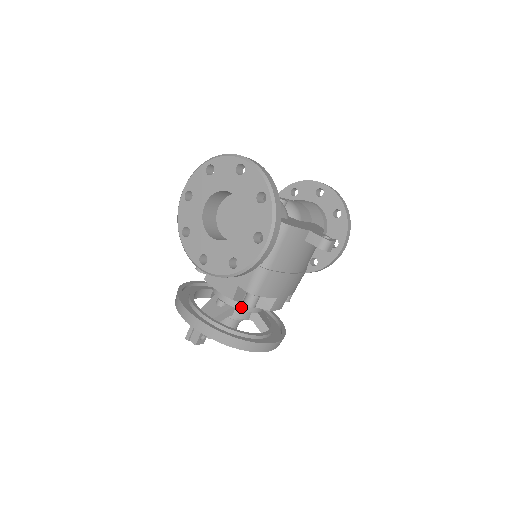
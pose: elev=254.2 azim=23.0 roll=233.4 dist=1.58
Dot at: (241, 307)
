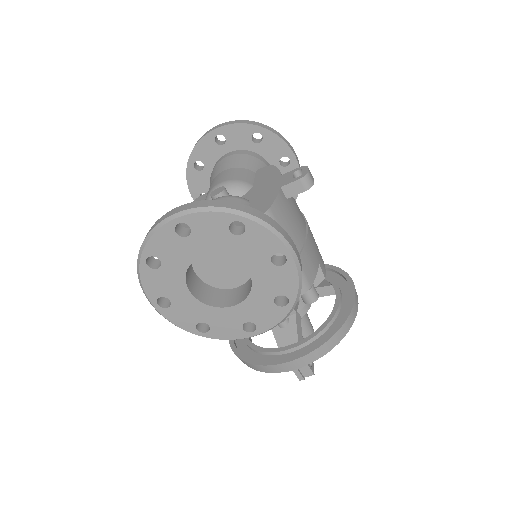
Dot at: (301, 305)
